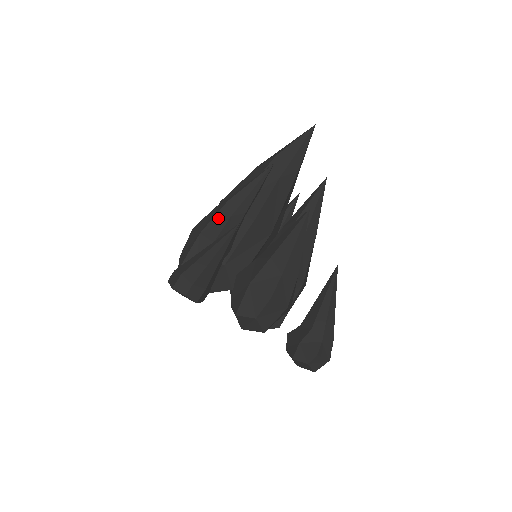
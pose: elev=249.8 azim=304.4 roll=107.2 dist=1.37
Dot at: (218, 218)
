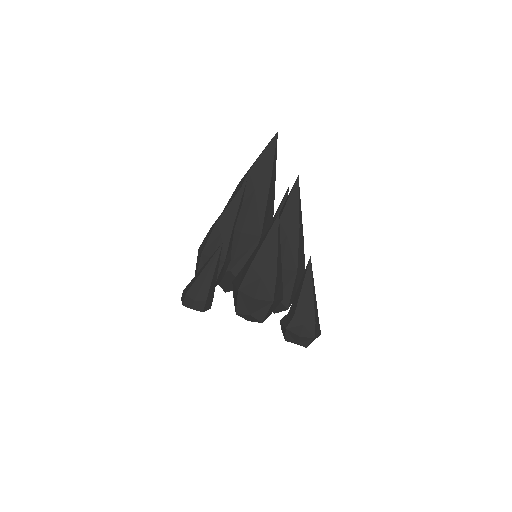
Dot at: (212, 238)
